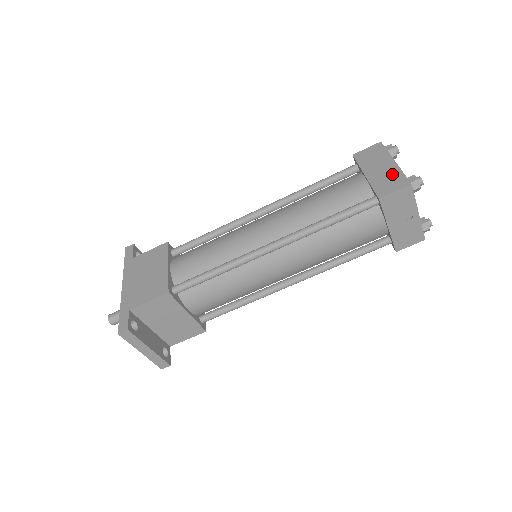
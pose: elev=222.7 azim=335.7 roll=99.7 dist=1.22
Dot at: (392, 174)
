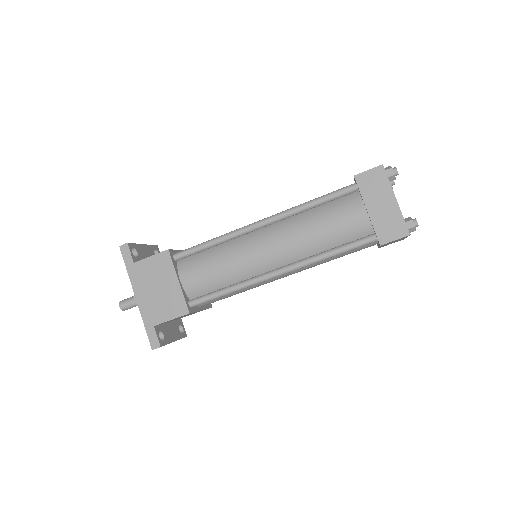
Dot at: (393, 217)
